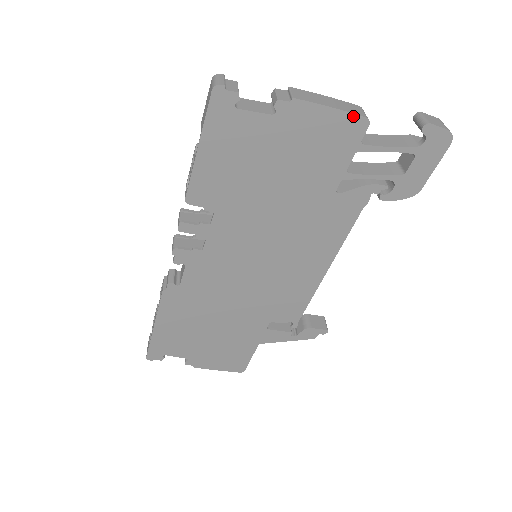
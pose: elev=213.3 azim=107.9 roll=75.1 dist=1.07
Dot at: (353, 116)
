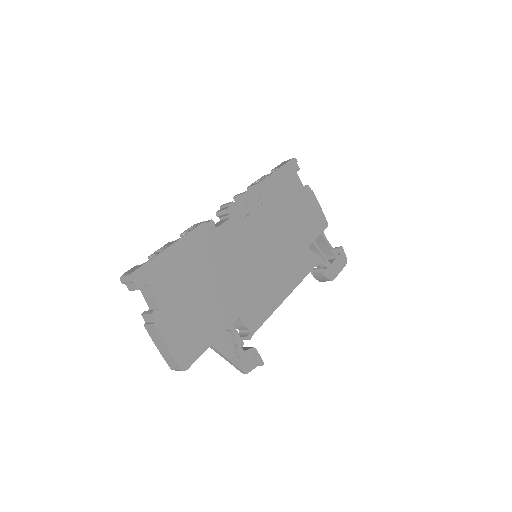
Dot at: (325, 217)
